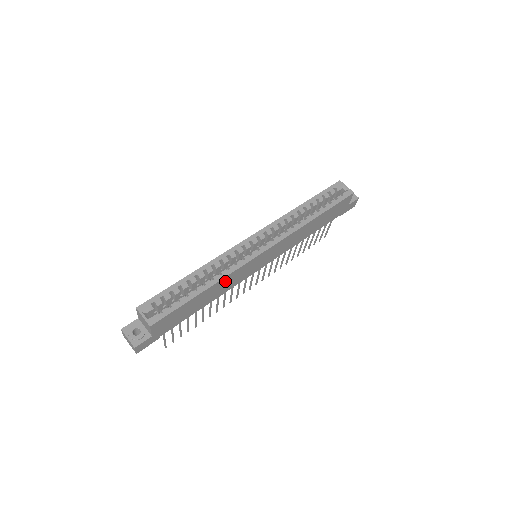
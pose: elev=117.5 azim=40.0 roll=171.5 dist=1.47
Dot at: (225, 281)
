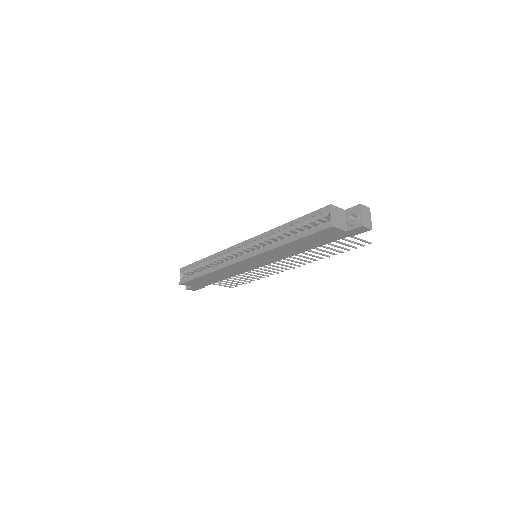
Dot at: (222, 271)
